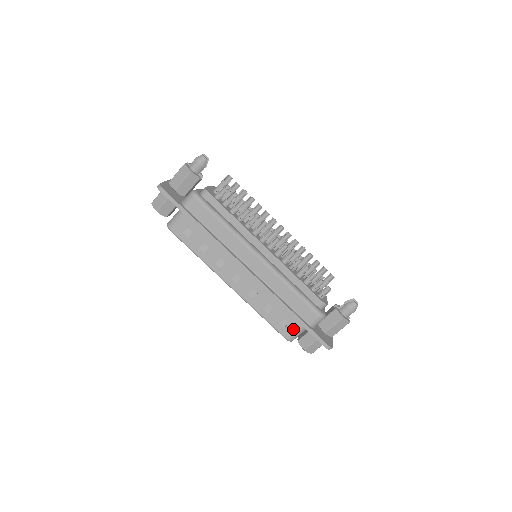
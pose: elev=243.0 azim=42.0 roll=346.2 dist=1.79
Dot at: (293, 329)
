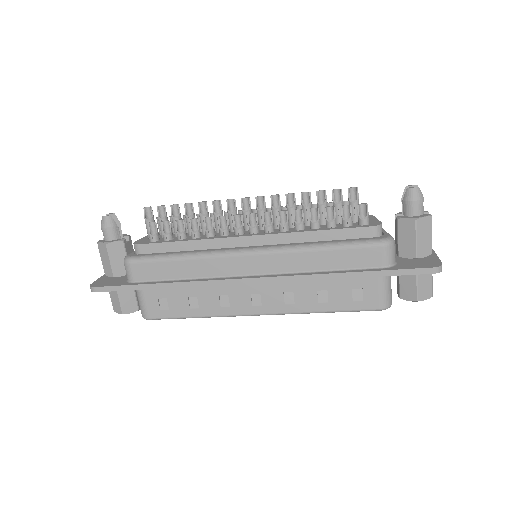
Dot at: (374, 291)
